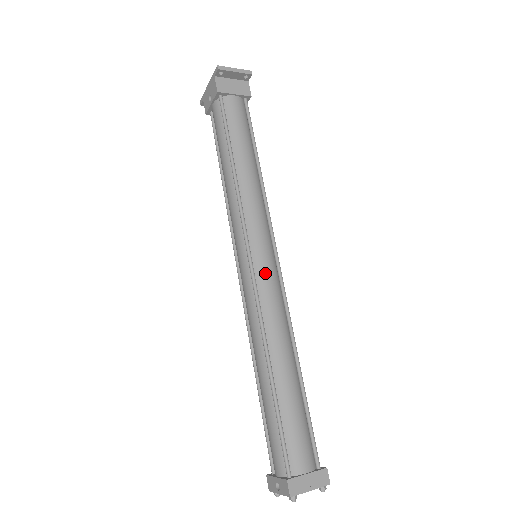
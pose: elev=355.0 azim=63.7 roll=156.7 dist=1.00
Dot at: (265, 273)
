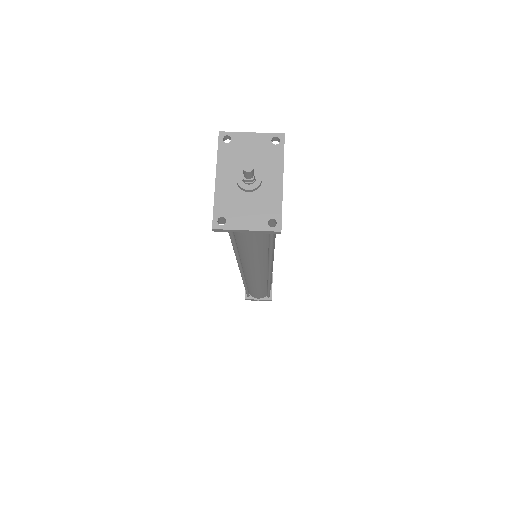
Dot at: (253, 277)
